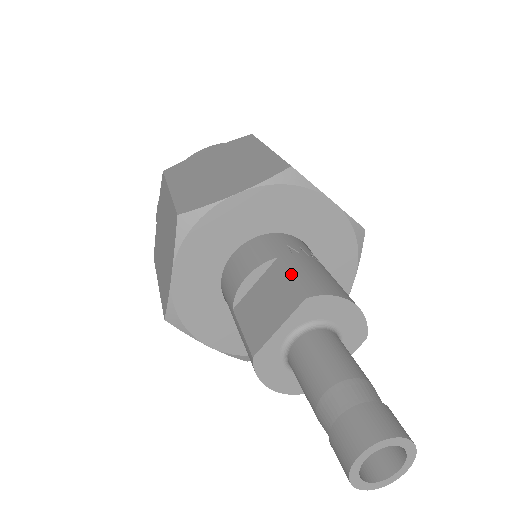
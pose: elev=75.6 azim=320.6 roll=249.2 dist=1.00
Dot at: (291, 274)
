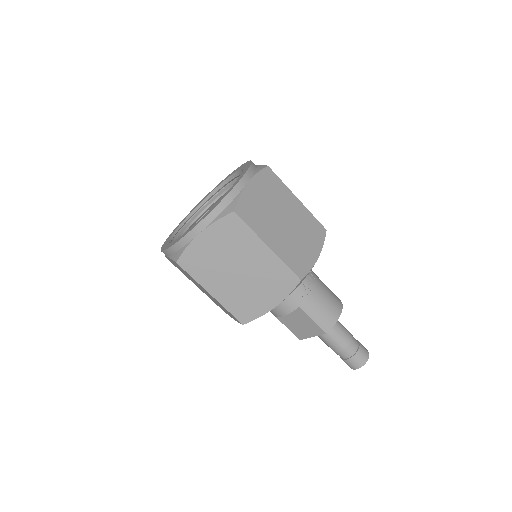
Dot at: (312, 319)
